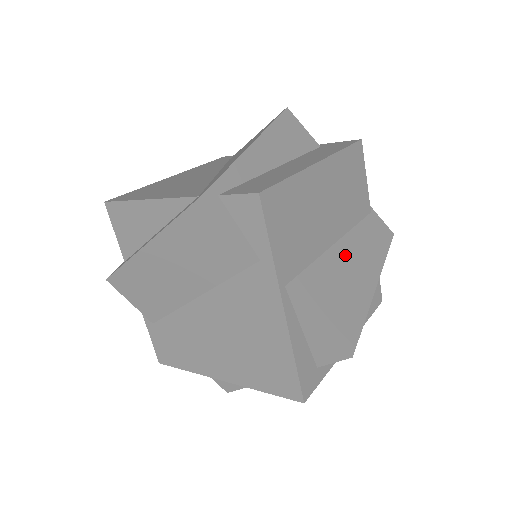
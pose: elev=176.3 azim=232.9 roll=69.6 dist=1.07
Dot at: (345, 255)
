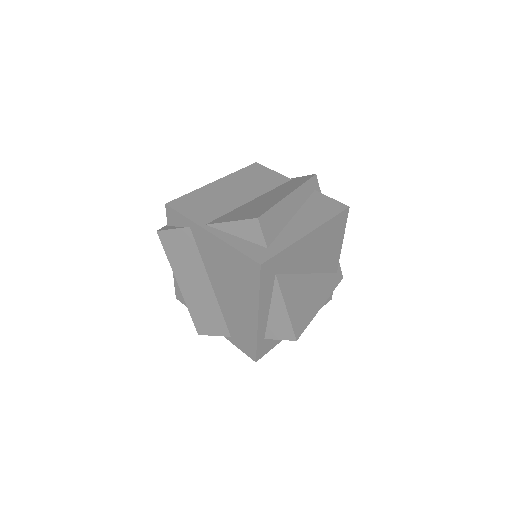
Dot at: (261, 199)
